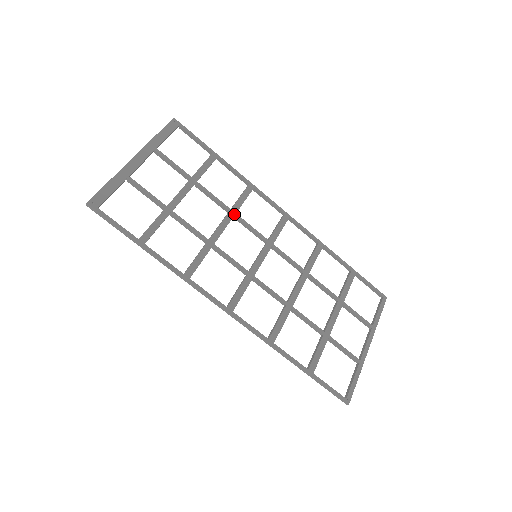
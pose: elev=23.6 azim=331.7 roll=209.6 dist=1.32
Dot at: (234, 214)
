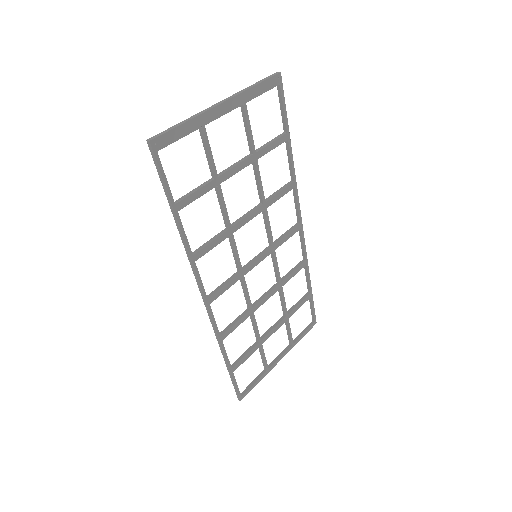
Dot at: (265, 208)
